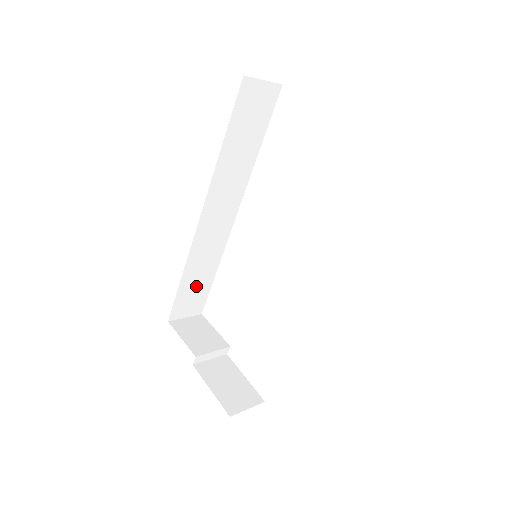
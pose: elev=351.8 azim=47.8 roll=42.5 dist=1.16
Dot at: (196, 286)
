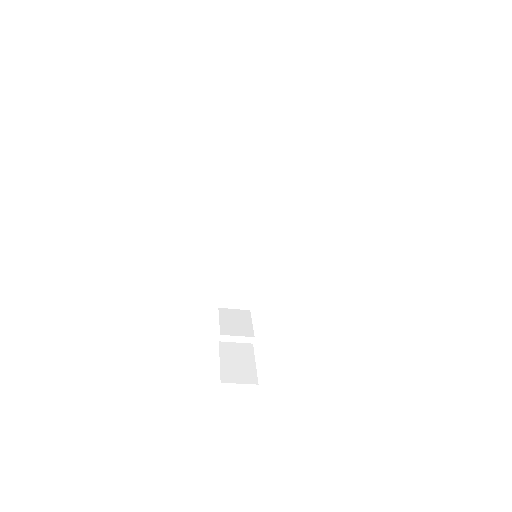
Dot at: (240, 283)
